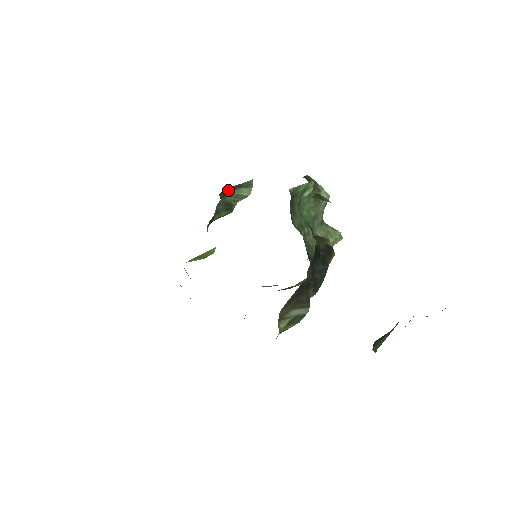
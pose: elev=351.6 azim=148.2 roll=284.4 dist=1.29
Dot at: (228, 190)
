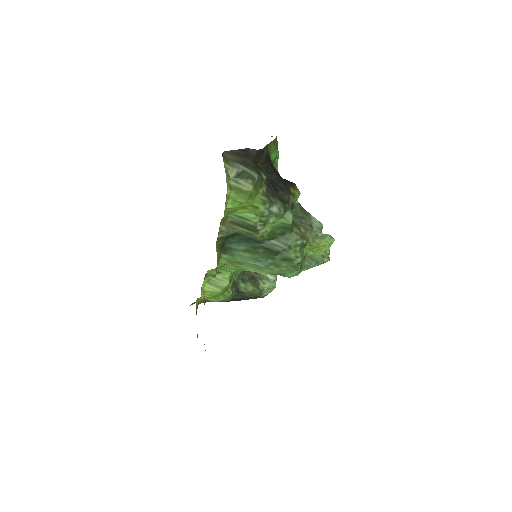
Dot at: occluded
